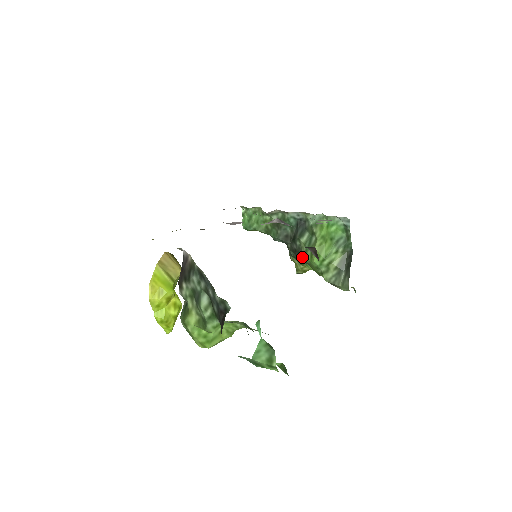
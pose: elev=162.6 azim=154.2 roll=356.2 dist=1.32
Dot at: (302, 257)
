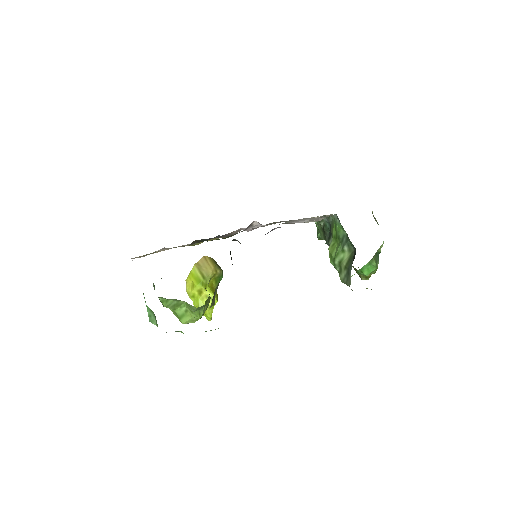
Dot at: occluded
